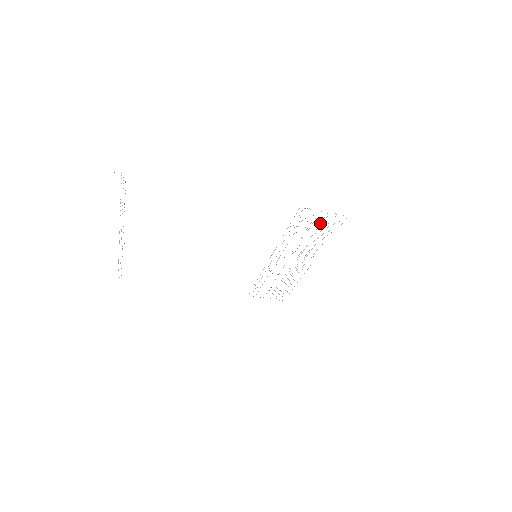
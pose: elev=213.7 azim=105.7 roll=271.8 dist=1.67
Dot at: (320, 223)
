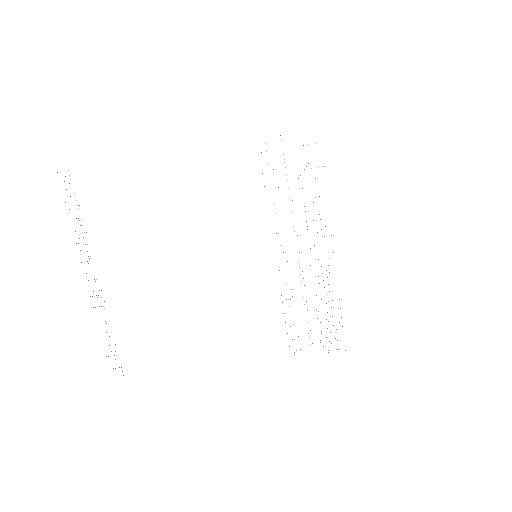
Dot at: occluded
